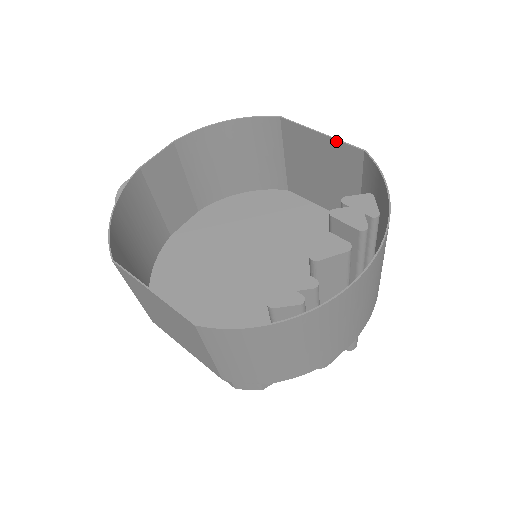
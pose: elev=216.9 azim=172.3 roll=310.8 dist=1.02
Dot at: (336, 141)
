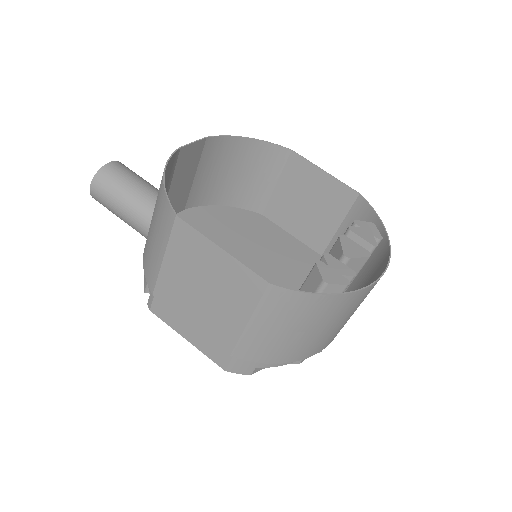
Dot at: (337, 181)
